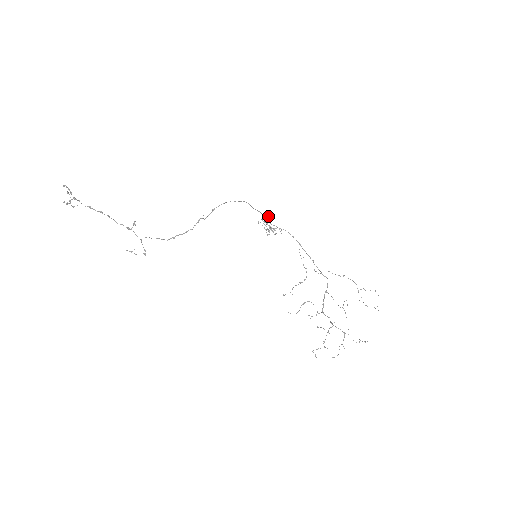
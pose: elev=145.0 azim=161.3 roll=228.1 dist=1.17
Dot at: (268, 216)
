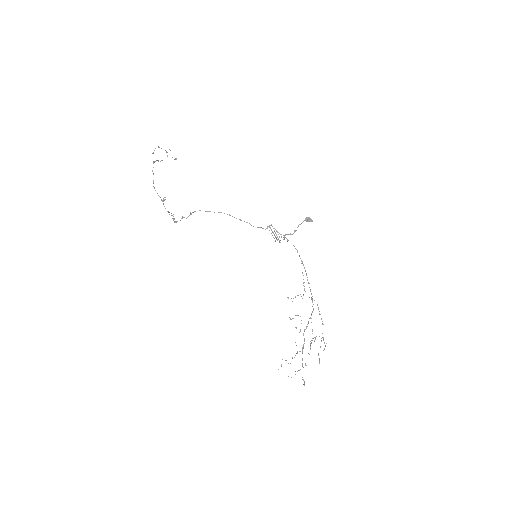
Dot at: occluded
